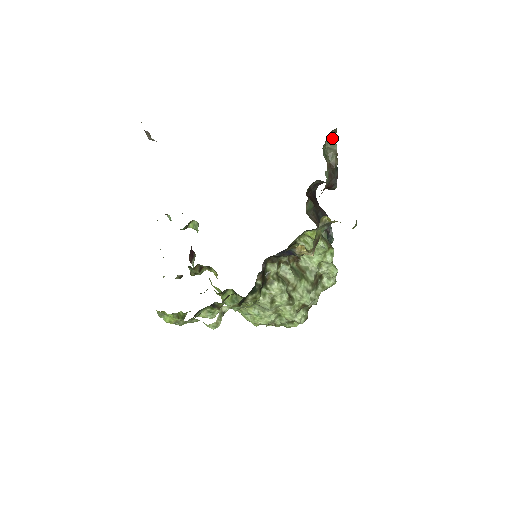
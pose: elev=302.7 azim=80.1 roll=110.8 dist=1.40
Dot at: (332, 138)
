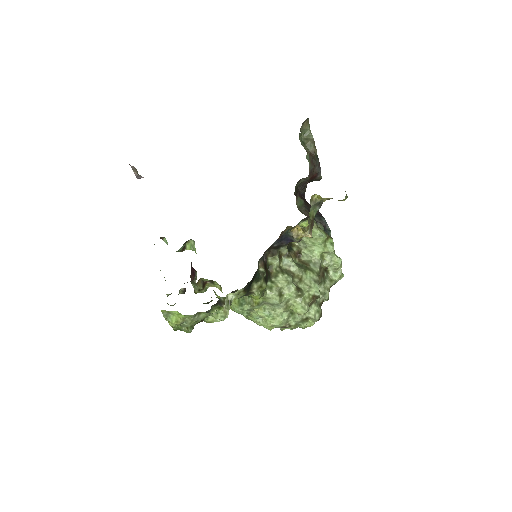
Dot at: (306, 128)
